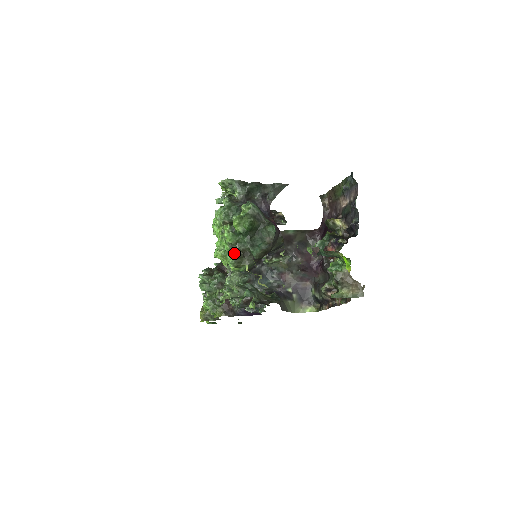
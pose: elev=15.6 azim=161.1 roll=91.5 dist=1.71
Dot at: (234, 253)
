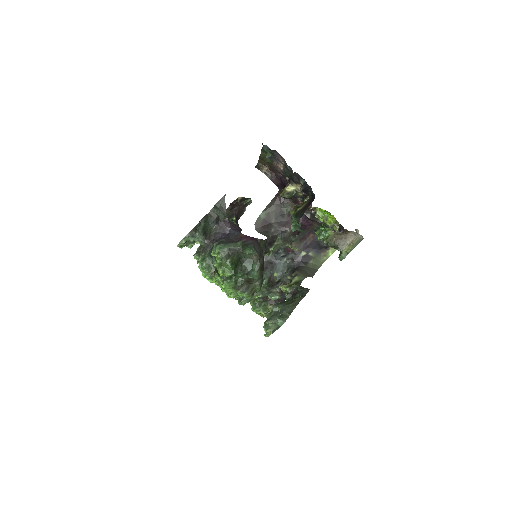
Dot at: (241, 289)
